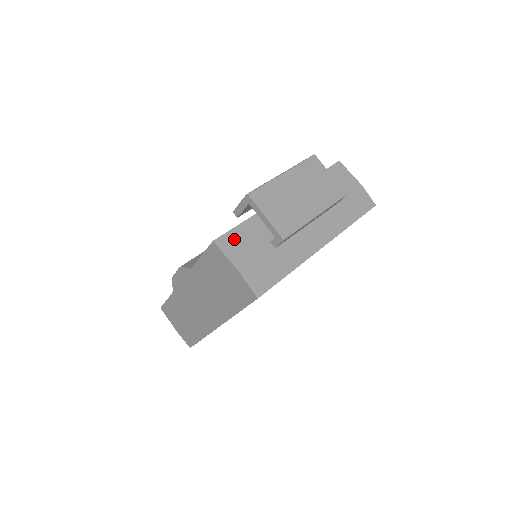
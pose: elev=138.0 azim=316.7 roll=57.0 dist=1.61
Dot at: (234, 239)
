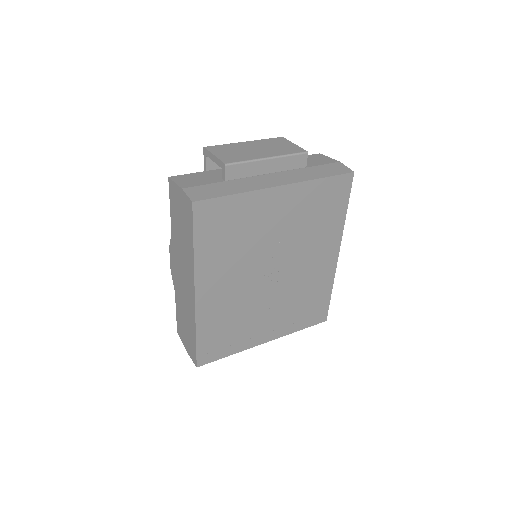
Dot at: (188, 177)
